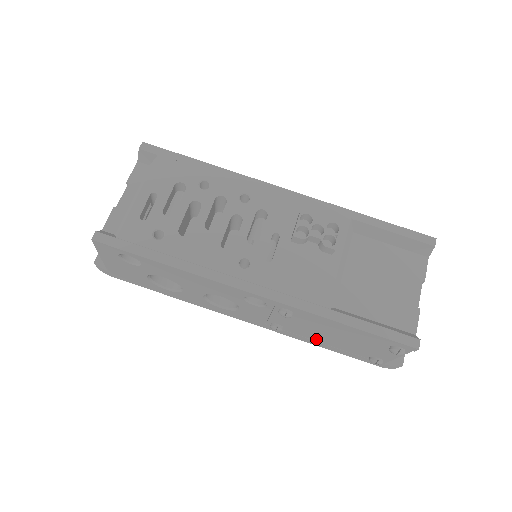
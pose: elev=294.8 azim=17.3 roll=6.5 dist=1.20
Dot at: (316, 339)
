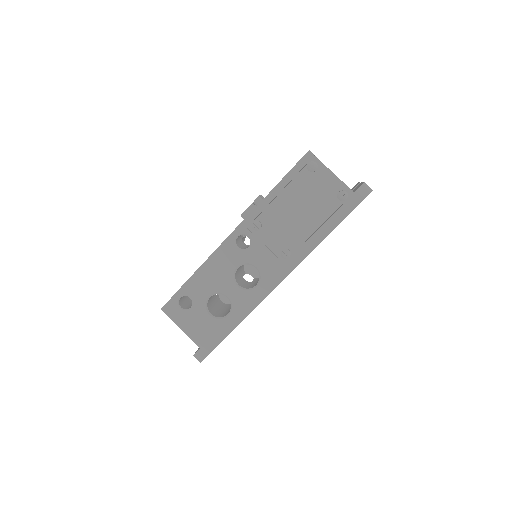
Dot at: (309, 232)
